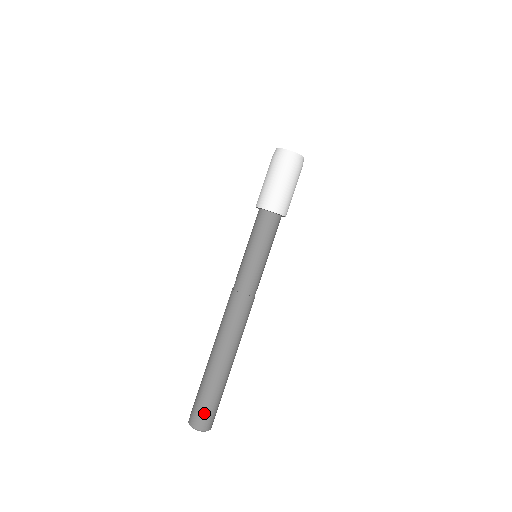
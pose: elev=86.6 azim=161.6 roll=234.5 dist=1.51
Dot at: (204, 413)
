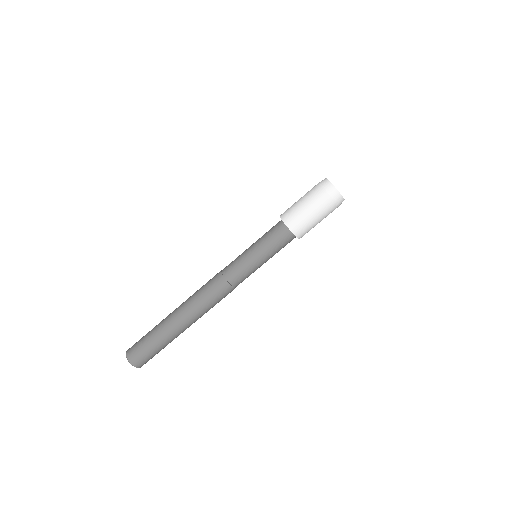
Dot at: (139, 349)
